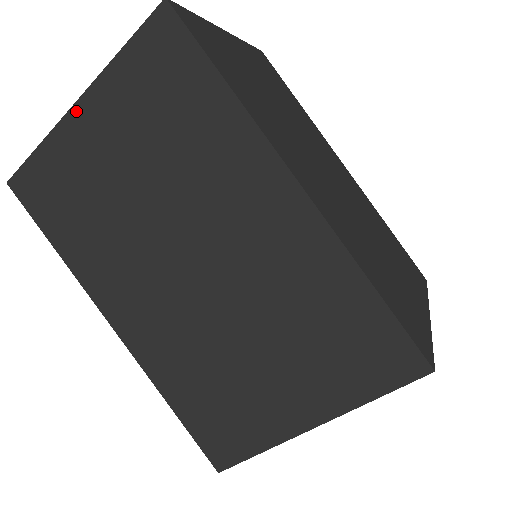
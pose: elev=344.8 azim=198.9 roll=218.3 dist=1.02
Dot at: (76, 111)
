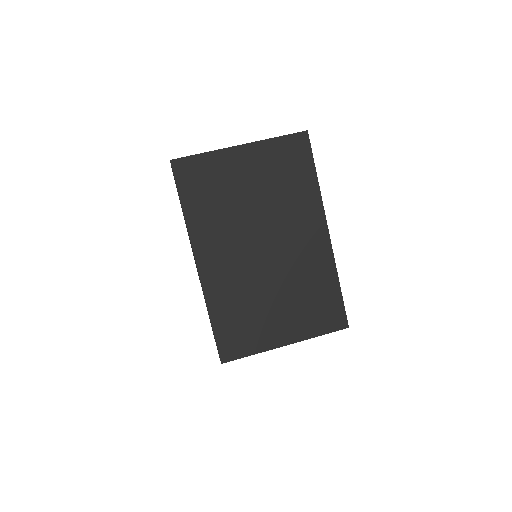
Dot at: occluded
